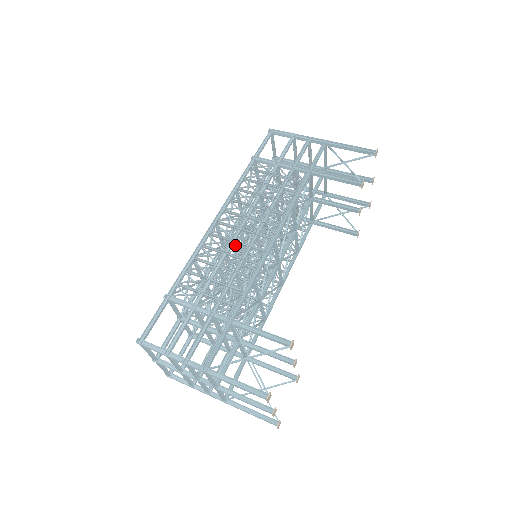
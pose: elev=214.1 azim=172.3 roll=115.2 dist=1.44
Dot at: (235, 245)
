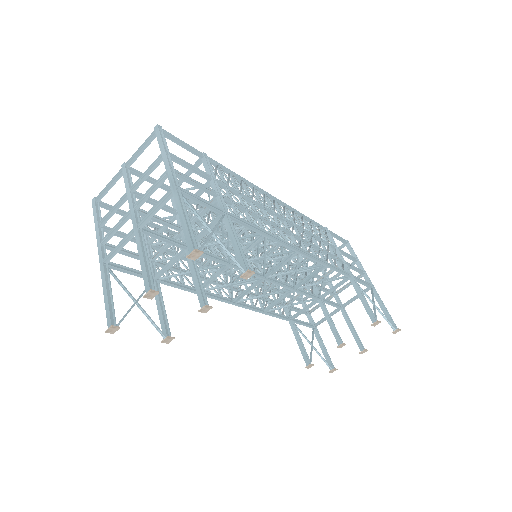
Dot at: occluded
